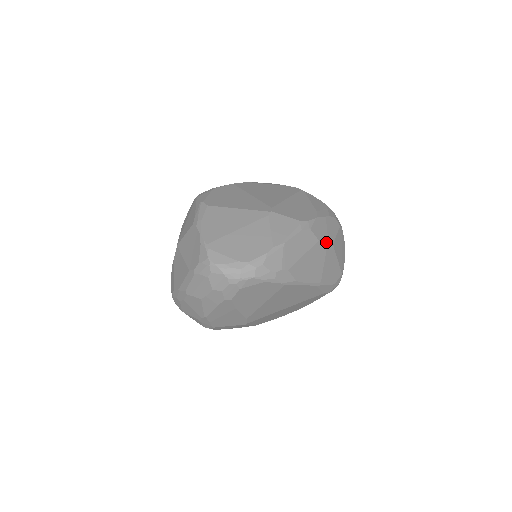
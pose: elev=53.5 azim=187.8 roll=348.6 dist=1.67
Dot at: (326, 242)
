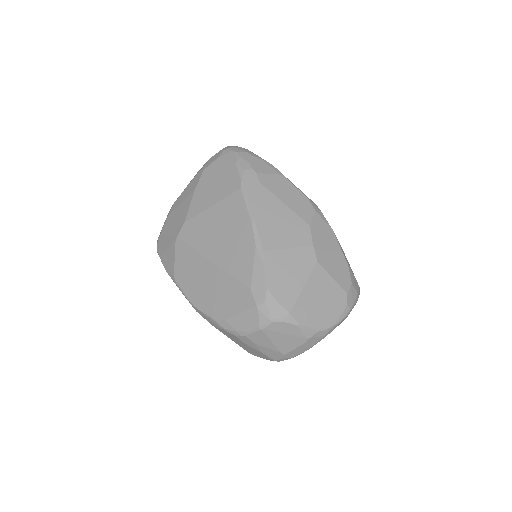
Dot at: (314, 243)
